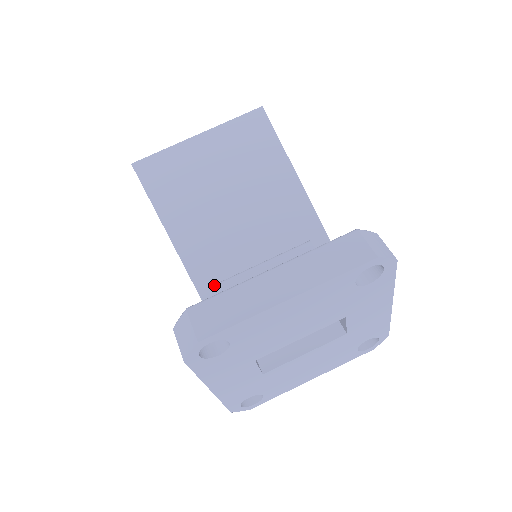
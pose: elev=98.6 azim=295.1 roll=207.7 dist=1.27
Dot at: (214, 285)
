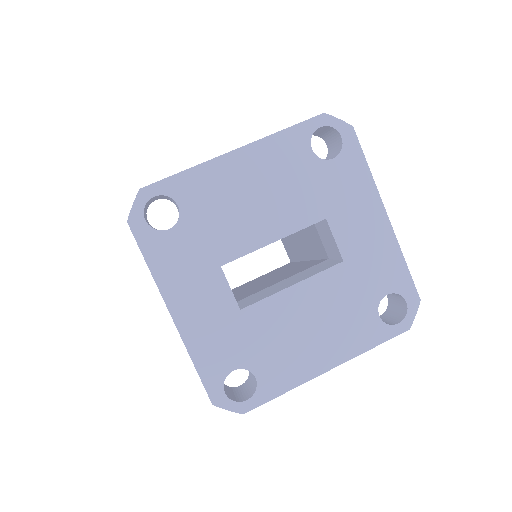
Dot at: occluded
